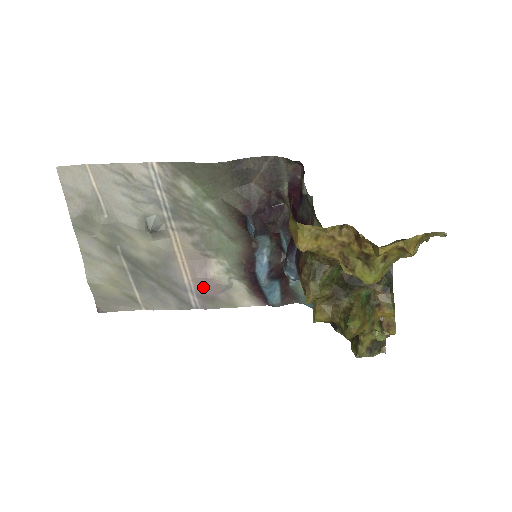
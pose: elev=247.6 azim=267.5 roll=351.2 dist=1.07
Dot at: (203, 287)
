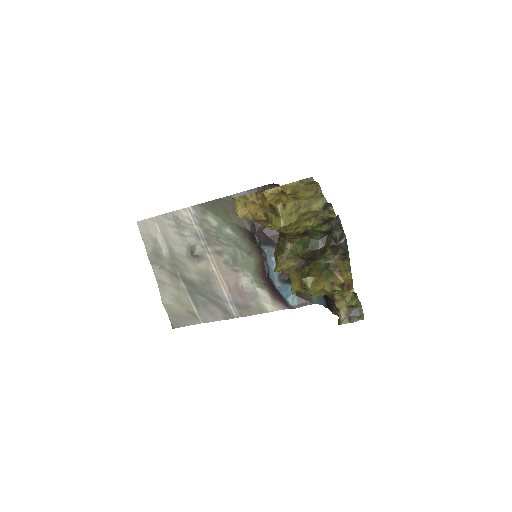
Dot at: (237, 297)
